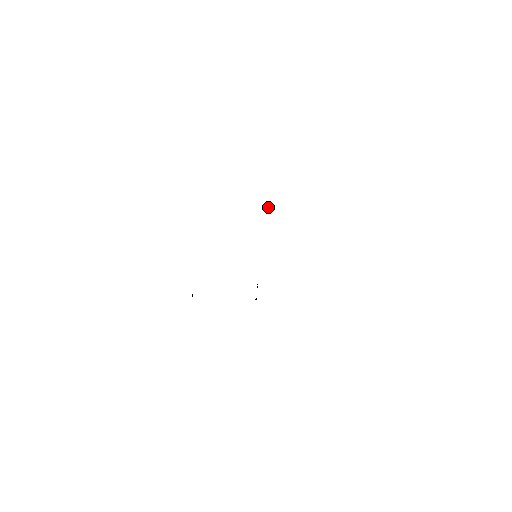
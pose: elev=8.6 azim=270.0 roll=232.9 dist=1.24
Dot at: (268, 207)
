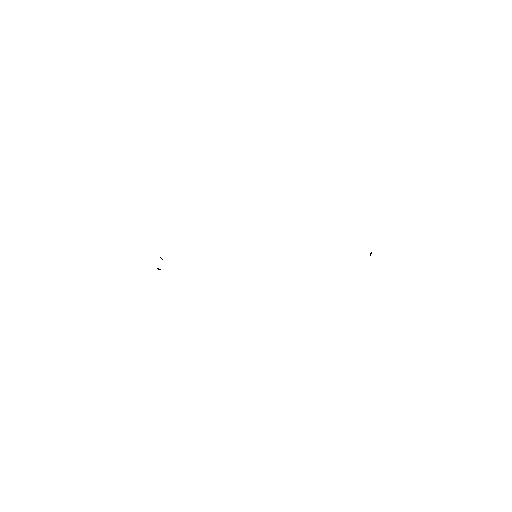
Dot at: occluded
